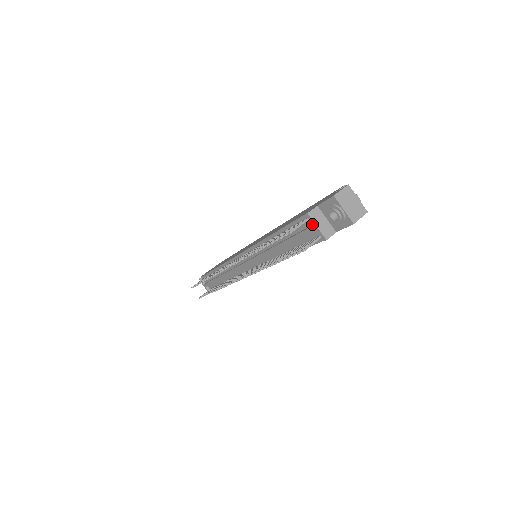
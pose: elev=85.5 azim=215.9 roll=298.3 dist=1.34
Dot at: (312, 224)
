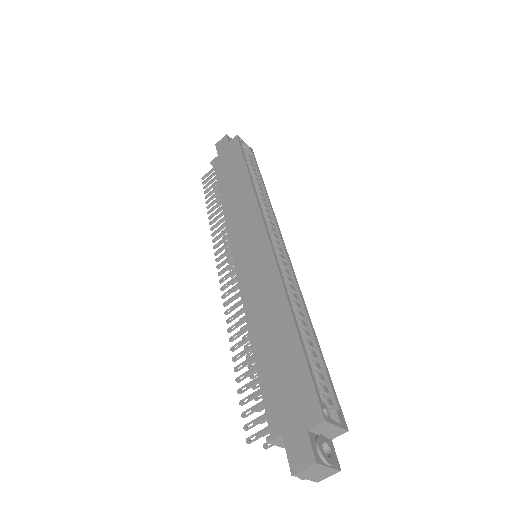
Dot at: (275, 441)
